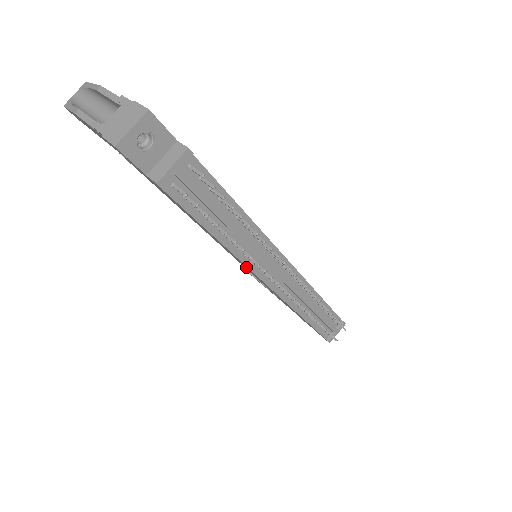
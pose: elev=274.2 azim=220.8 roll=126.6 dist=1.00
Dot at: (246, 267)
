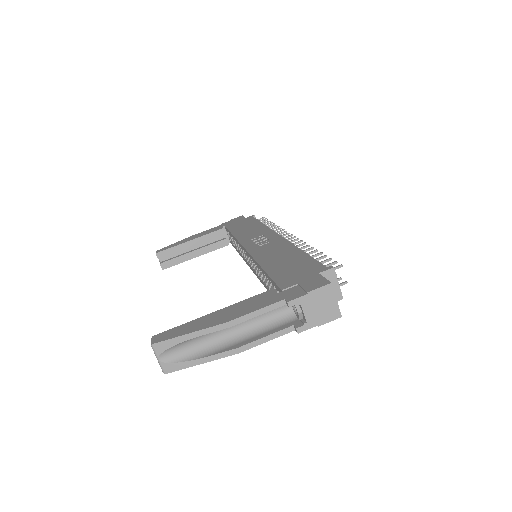
Dot at: occluded
